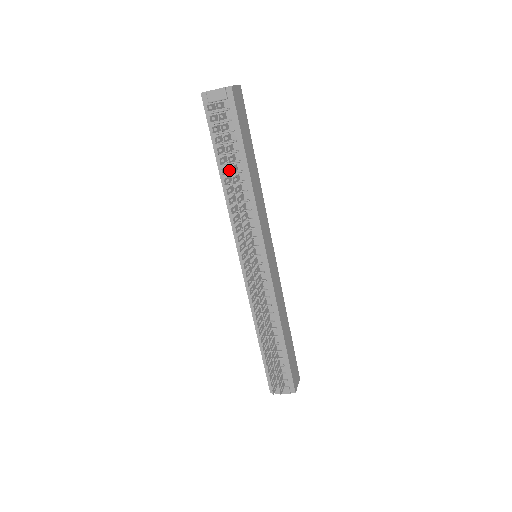
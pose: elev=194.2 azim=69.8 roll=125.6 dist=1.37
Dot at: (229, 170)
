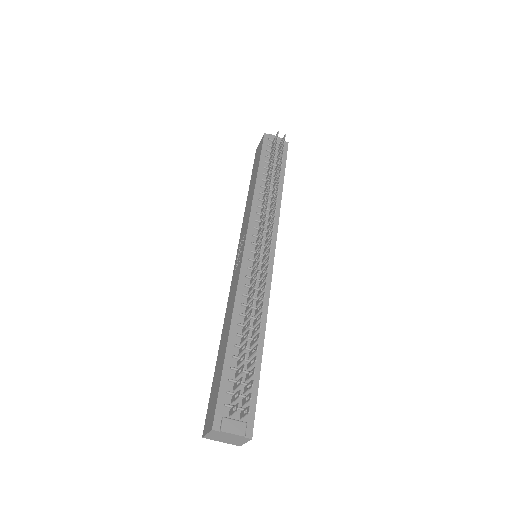
Dot at: (267, 179)
